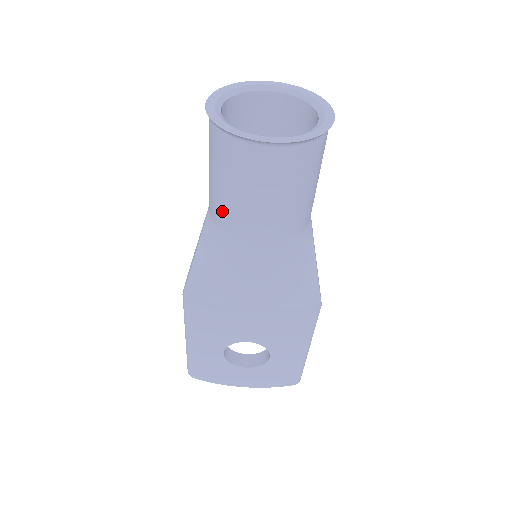
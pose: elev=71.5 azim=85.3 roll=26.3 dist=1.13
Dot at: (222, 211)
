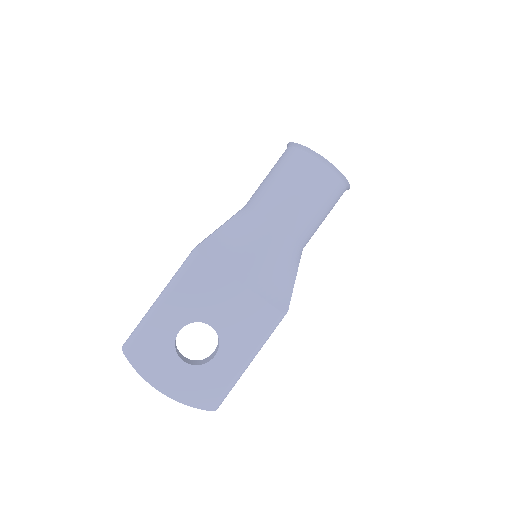
Dot at: (268, 198)
